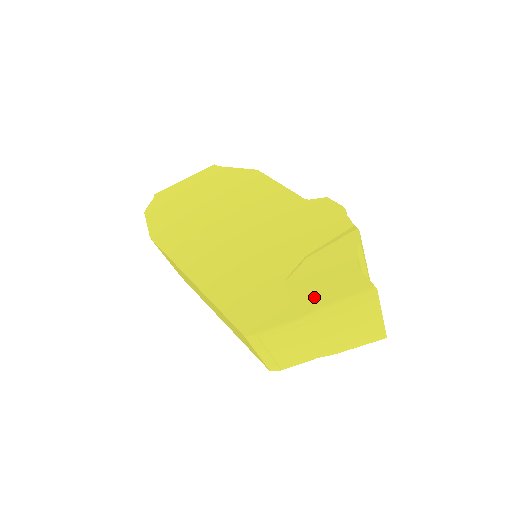
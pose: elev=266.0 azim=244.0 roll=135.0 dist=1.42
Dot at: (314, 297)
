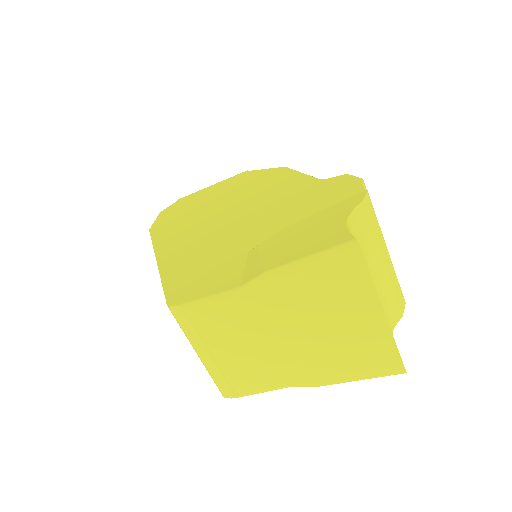
Dot at: (271, 260)
